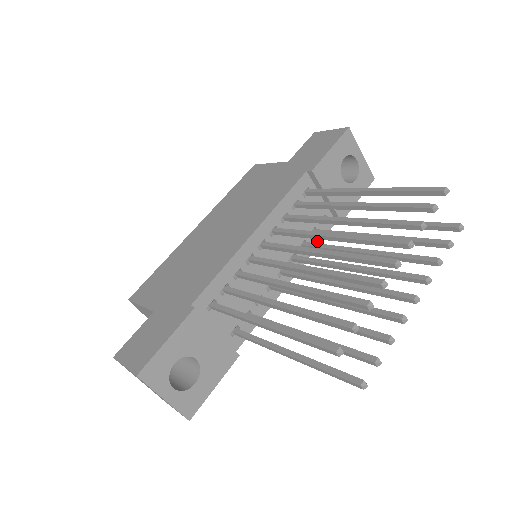
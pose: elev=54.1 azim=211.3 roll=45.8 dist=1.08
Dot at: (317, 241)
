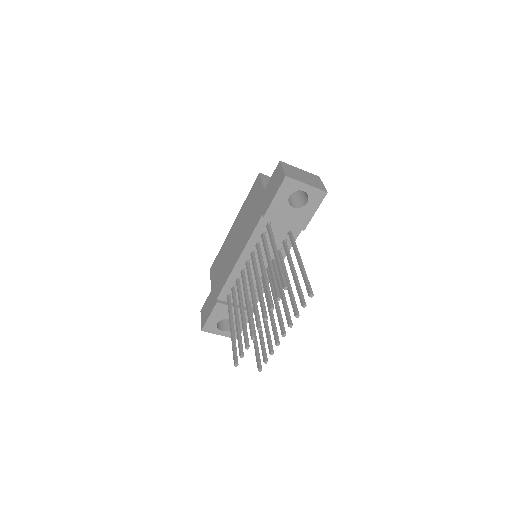
Dot at: (290, 244)
